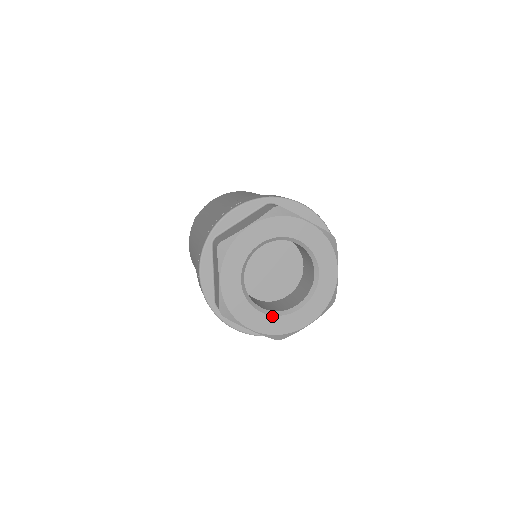
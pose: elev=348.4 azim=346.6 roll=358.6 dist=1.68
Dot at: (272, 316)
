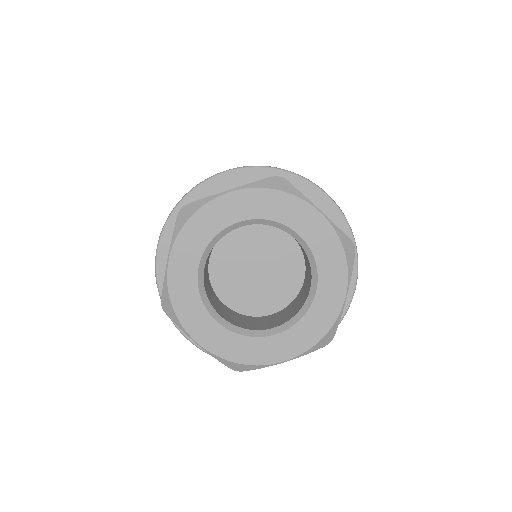
Dot at: (231, 332)
